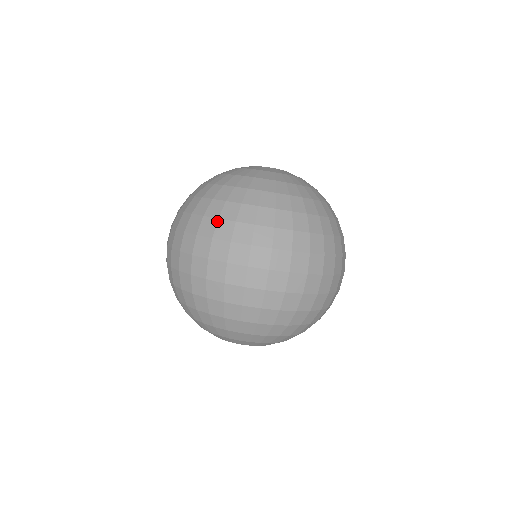
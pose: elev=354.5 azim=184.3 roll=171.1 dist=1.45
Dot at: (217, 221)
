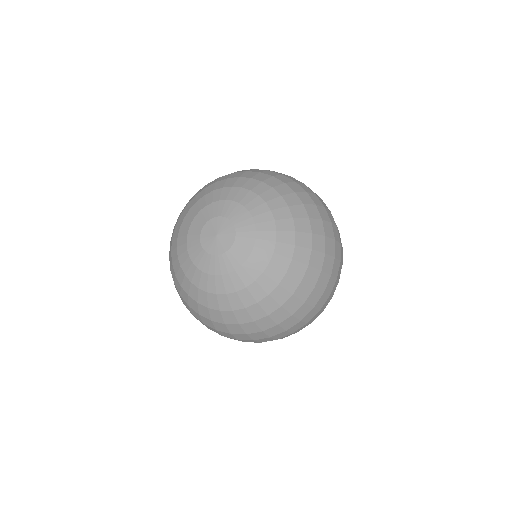
Dot at: (293, 316)
